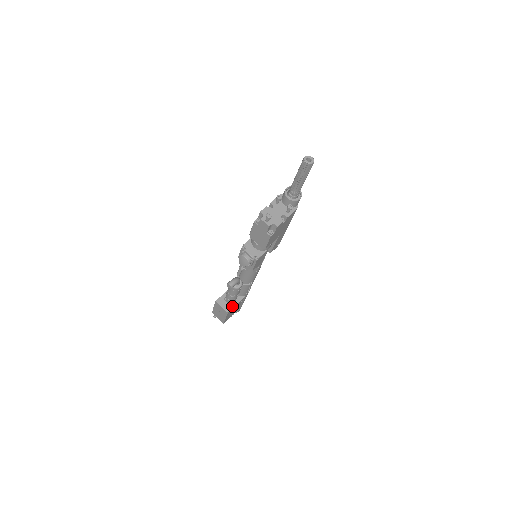
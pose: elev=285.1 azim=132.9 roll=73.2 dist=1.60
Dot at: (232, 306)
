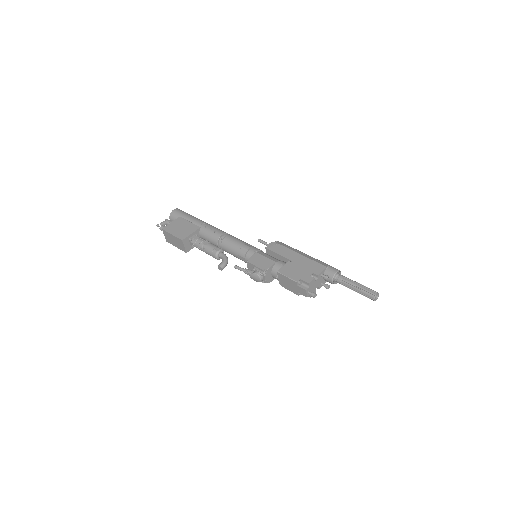
Dot at: (192, 247)
